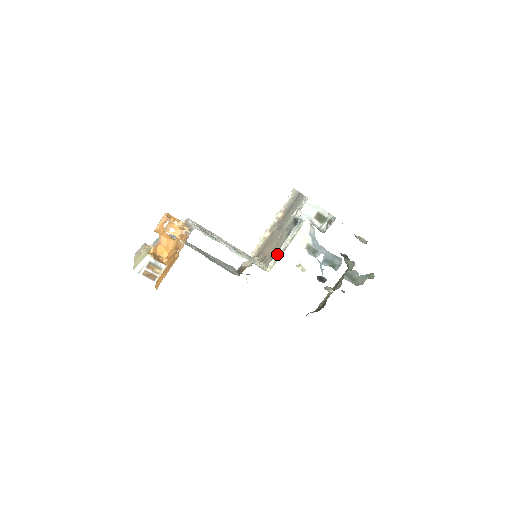
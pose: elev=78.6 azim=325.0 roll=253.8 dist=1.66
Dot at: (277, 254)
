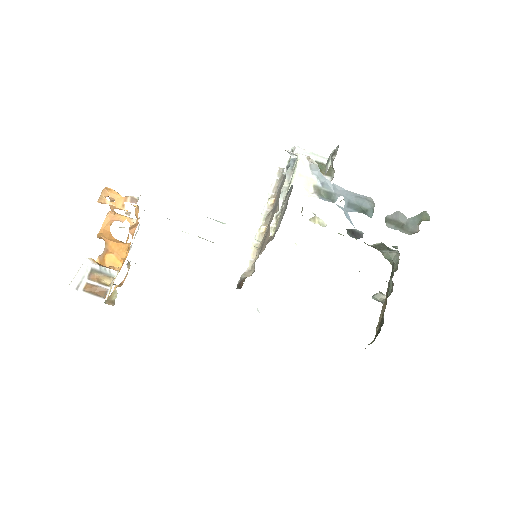
Dot at: (279, 221)
